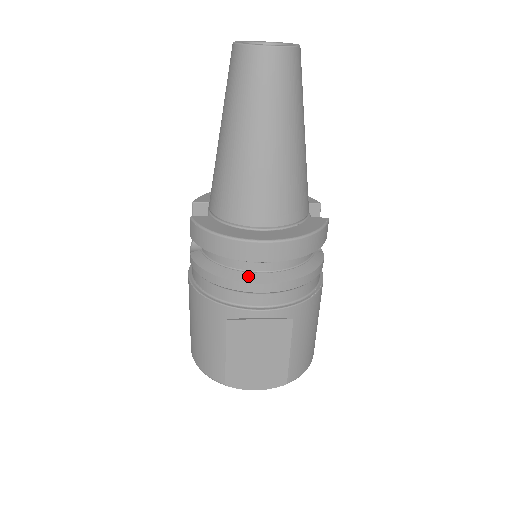
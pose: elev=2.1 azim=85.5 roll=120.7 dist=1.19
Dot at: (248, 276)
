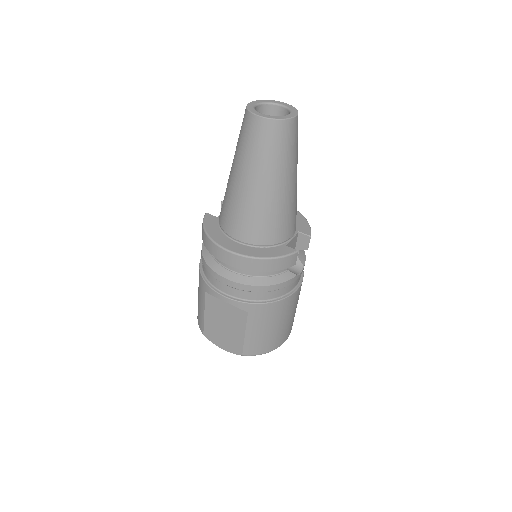
Dot at: (221, 269)
